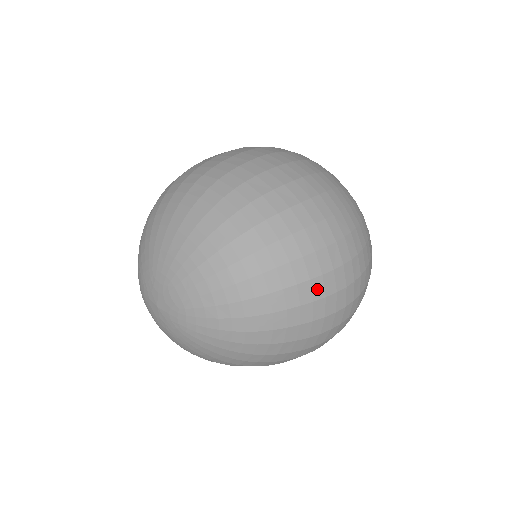
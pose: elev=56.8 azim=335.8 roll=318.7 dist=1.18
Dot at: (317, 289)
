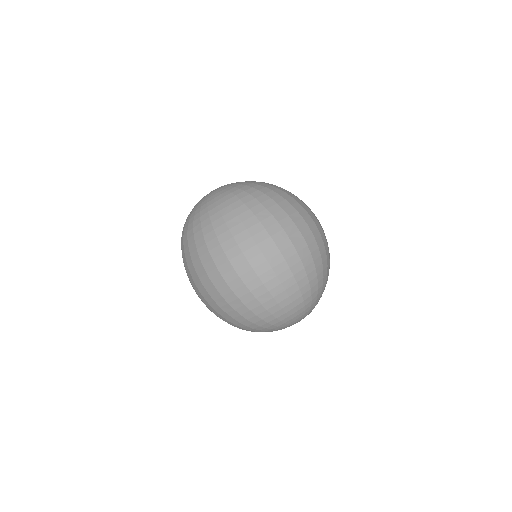
Dot at: (280, 215)
